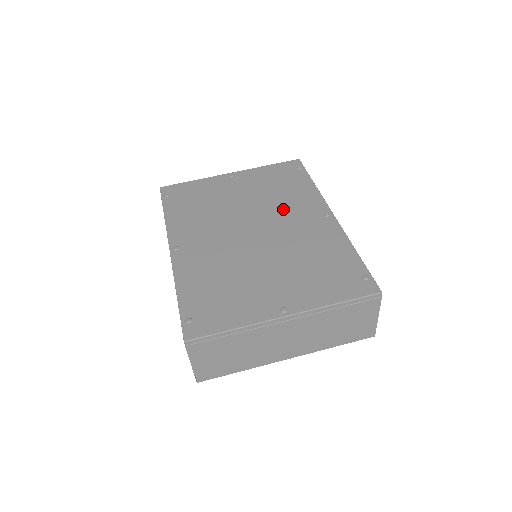
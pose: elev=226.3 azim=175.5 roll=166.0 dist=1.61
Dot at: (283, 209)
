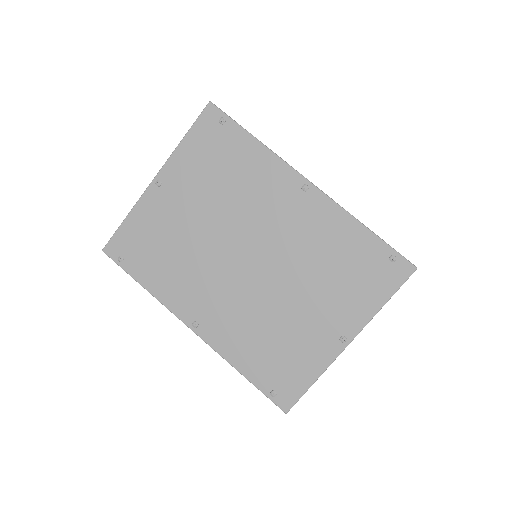
Dot at: (254, 207)
